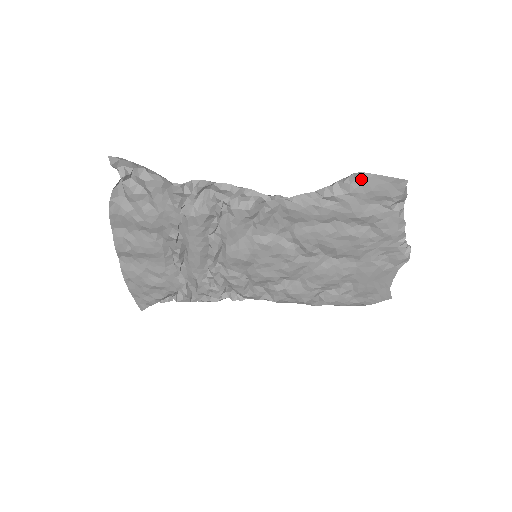
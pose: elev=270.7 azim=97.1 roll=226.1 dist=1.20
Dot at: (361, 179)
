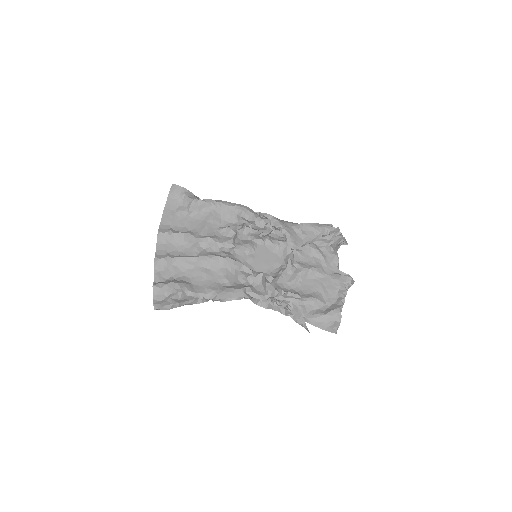
Dot at: occluded
